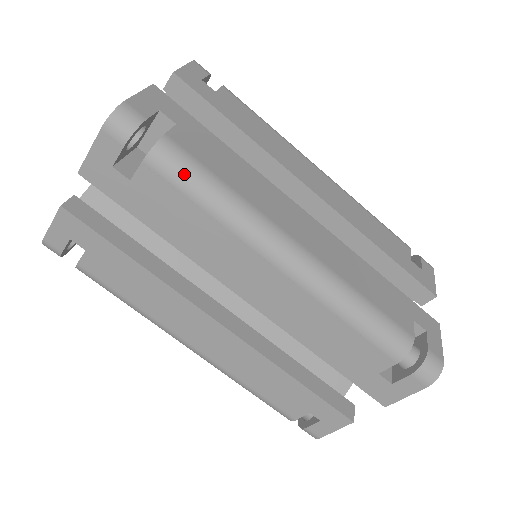
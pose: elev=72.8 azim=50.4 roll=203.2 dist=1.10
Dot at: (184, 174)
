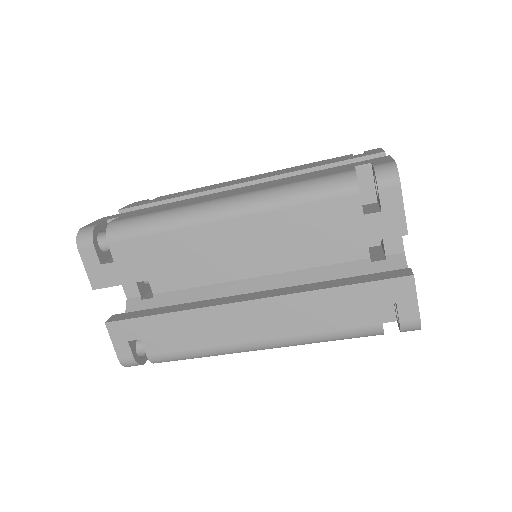
Dot at: (176, 360)
